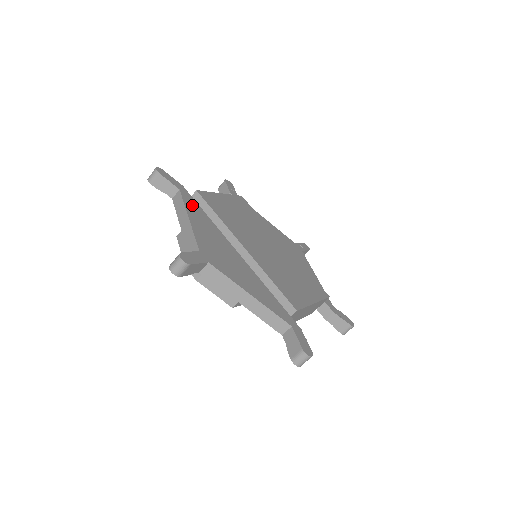
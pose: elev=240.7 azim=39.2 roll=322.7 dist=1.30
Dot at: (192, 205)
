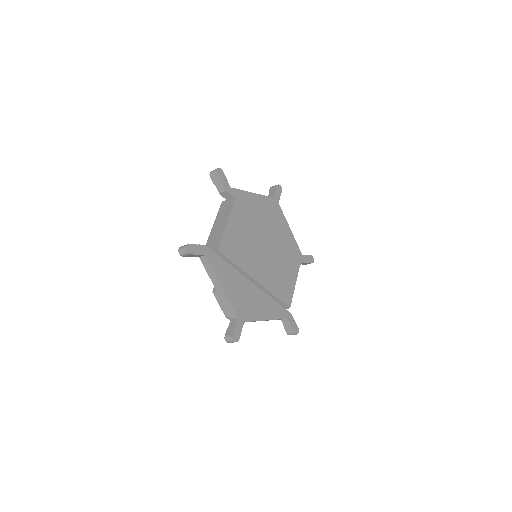
Dot at: (218, 265)
